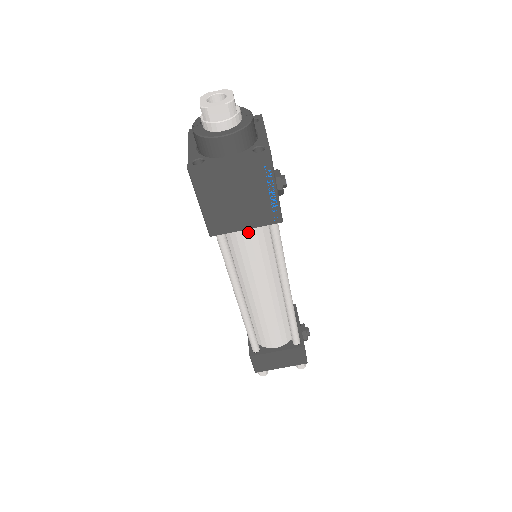
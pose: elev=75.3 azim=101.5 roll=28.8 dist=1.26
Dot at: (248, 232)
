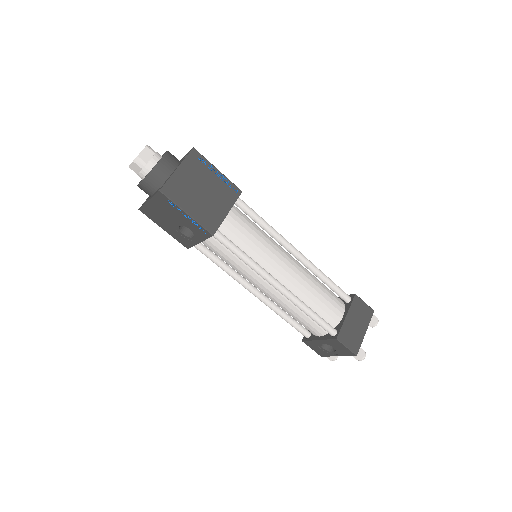
Dot at: (232, 219)
